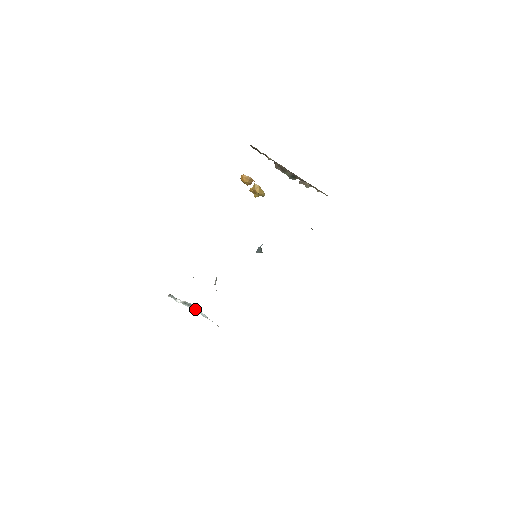
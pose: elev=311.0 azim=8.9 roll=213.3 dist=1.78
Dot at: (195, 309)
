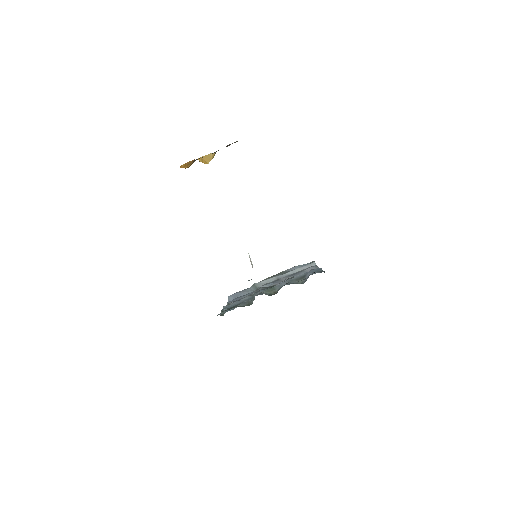
Dot at: occluded
